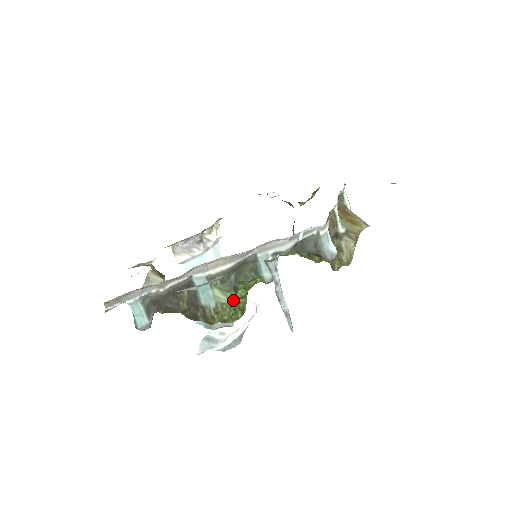
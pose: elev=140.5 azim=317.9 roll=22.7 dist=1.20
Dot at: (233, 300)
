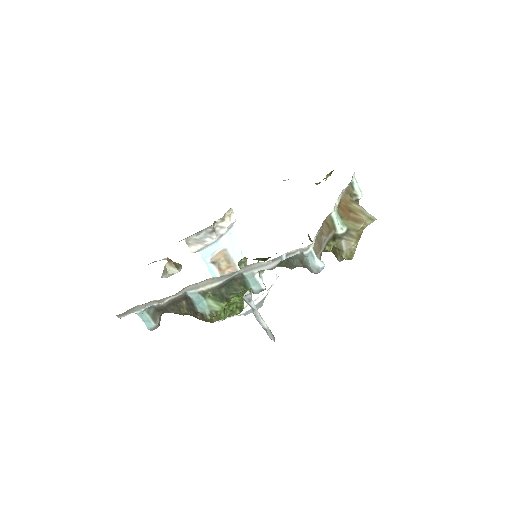
Dot at: (228, 304)
